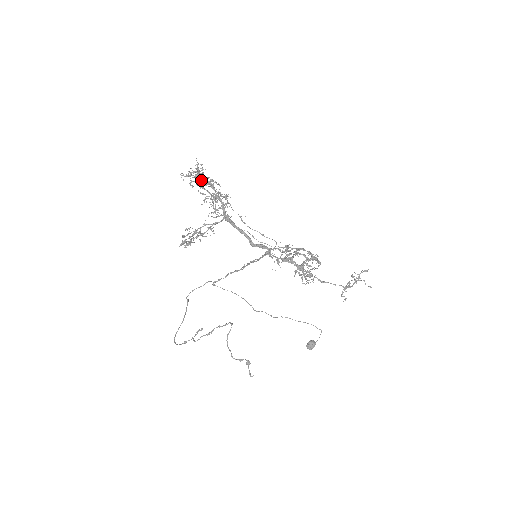
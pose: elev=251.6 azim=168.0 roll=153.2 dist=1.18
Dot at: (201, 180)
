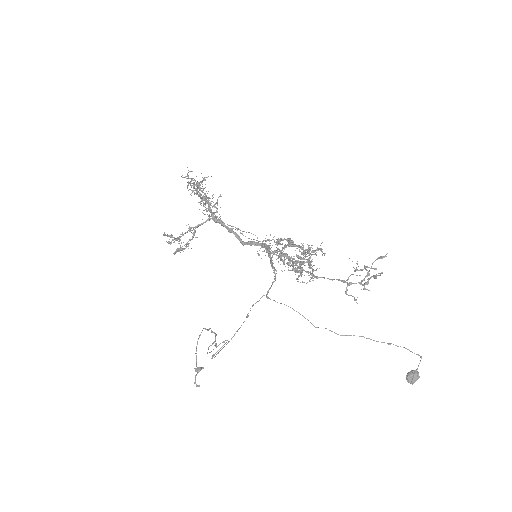
Dot at: occluded
